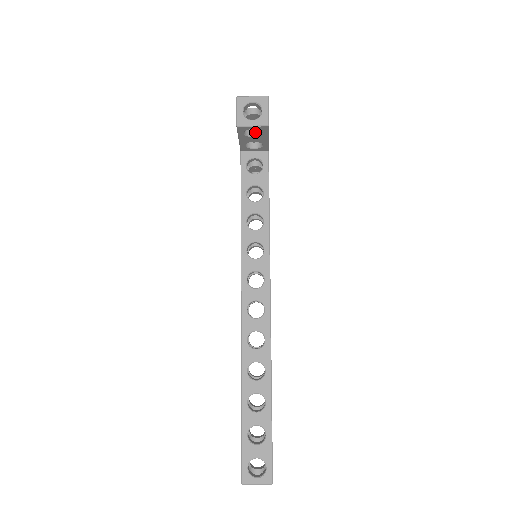
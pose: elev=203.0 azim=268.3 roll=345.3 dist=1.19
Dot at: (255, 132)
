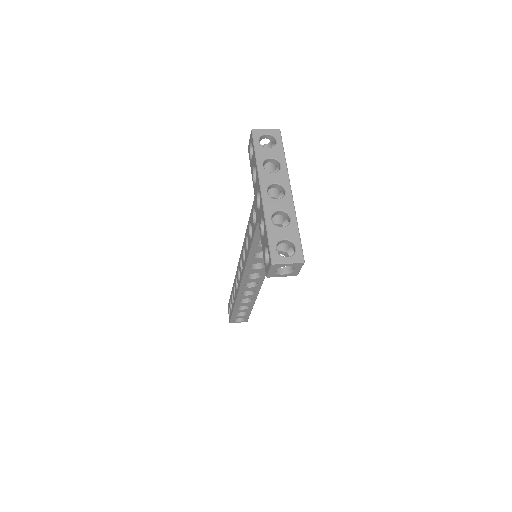
Dot at: (281, 252)
